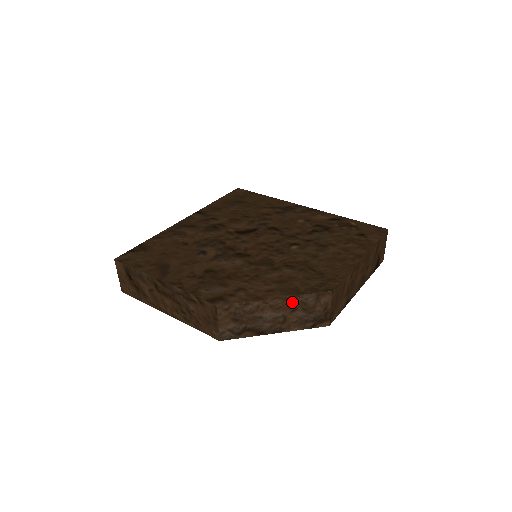
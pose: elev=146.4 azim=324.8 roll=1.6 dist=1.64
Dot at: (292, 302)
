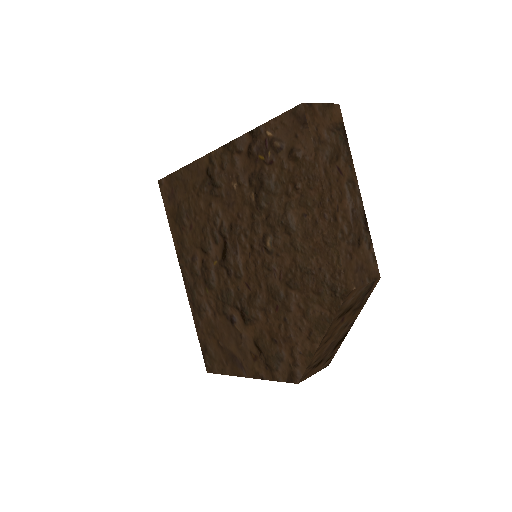
Dot at: (334, 325)
